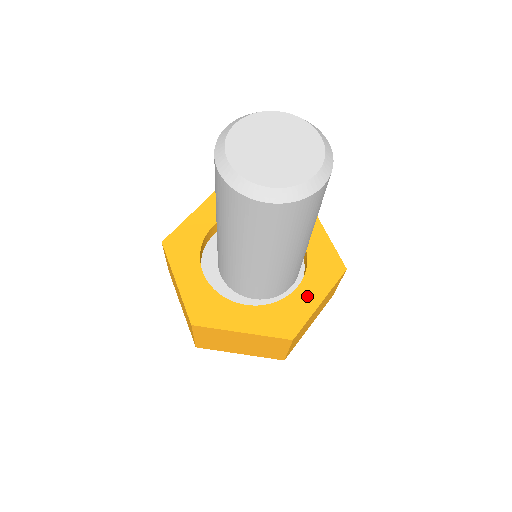
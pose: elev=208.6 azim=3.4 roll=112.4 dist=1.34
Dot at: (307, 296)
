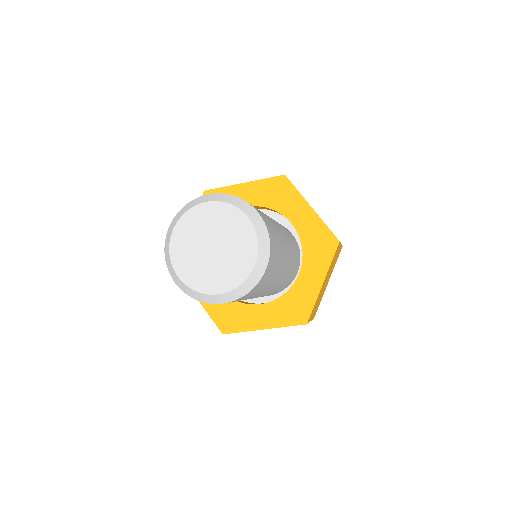
Dot at: (260, 316)
